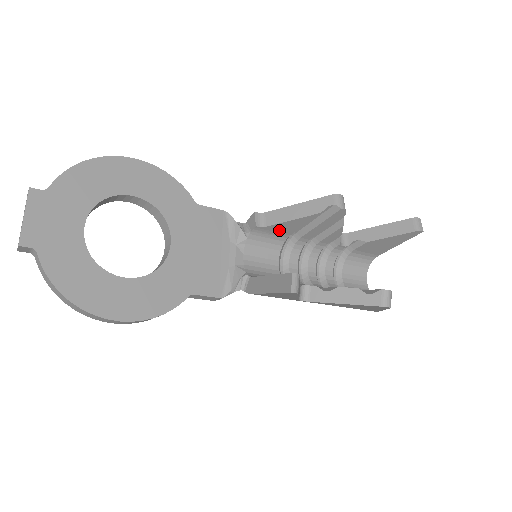
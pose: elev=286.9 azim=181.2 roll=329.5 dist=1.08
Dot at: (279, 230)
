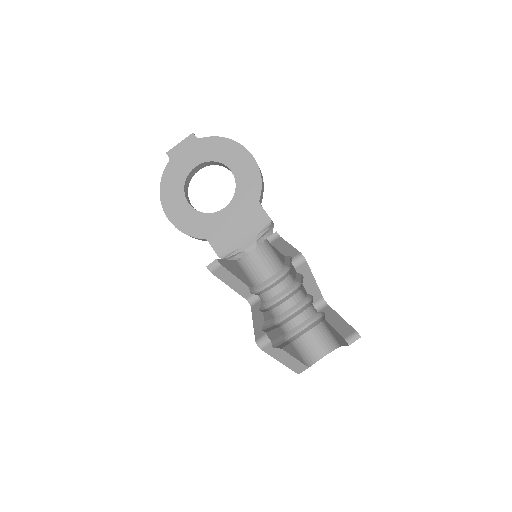
Dot at: (277, 253)
